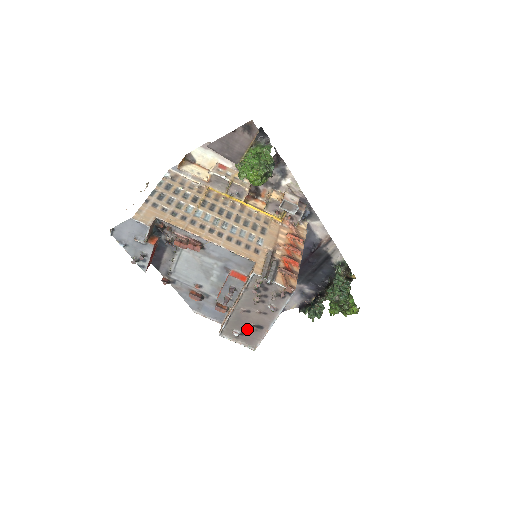
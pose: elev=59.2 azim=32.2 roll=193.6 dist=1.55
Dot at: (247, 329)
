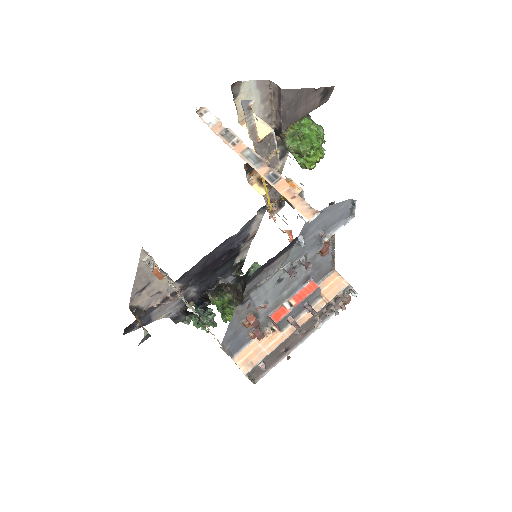
Dot at: (273, 357)
